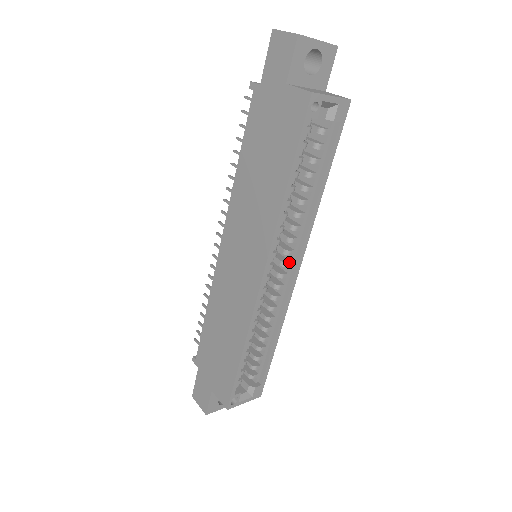
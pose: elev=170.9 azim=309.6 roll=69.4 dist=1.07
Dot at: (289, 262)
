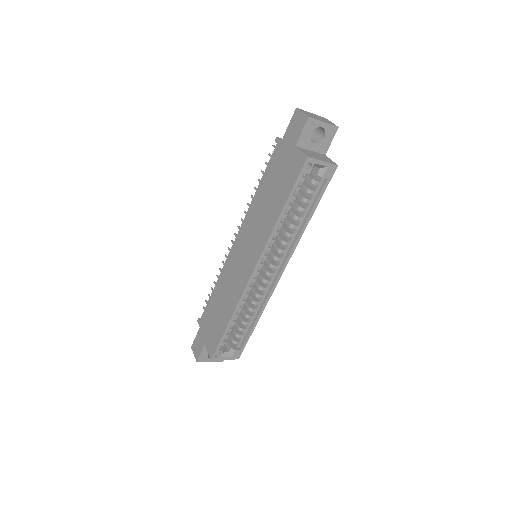
Dot at: (276, 265)
